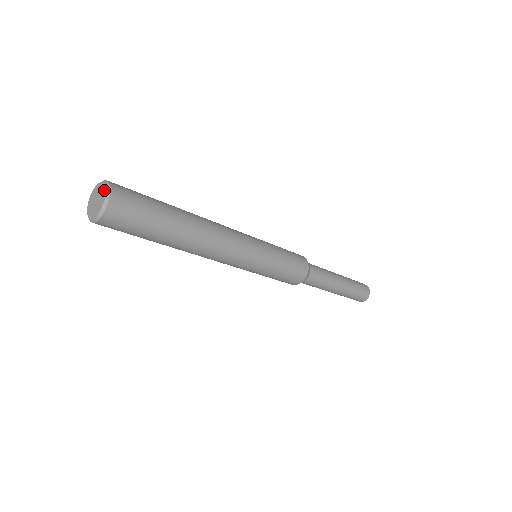
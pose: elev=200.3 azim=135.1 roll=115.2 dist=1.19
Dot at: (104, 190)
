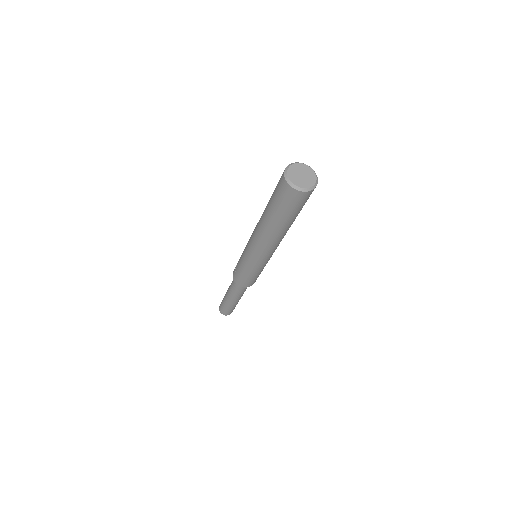
Dot at: (311, 170)
